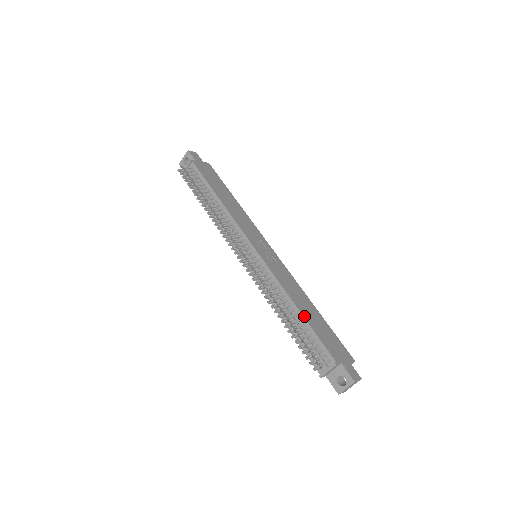
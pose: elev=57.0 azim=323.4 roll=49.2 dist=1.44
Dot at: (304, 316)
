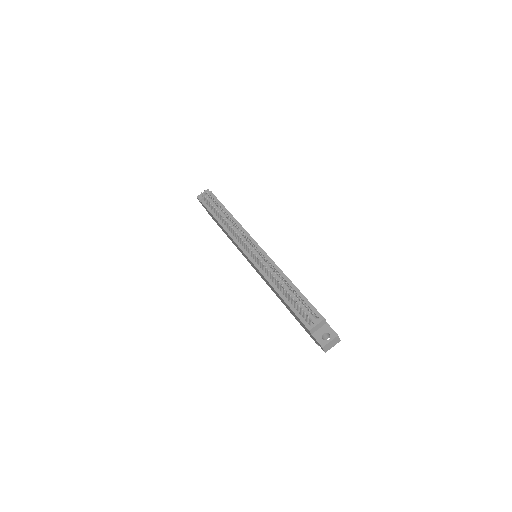
Dot at: (298, 289)
